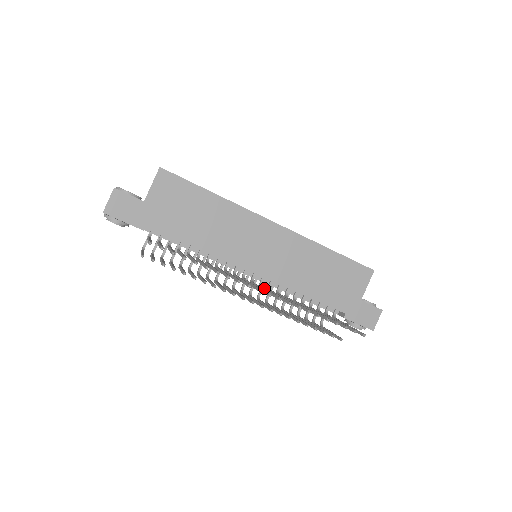
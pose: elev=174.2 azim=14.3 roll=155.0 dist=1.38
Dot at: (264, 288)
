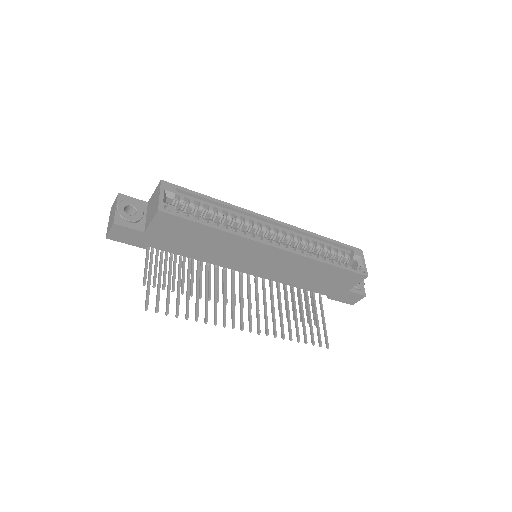
Dot at: (256, 292)
